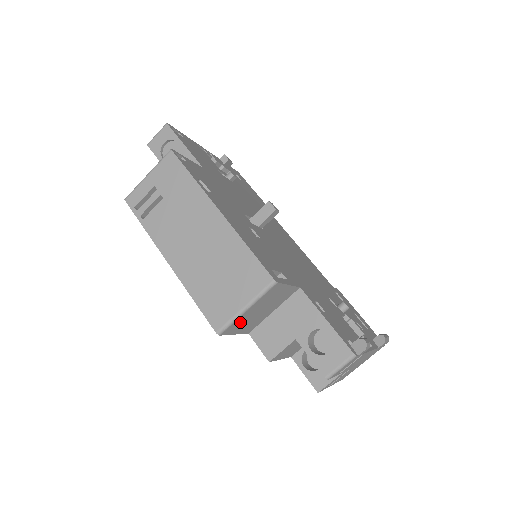
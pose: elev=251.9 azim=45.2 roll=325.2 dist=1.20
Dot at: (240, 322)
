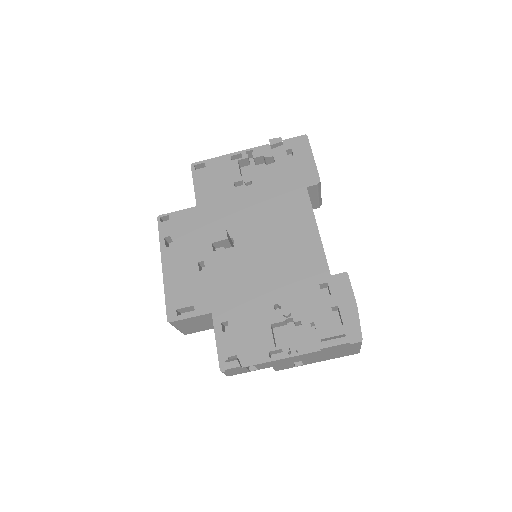
Dot at: (190, 330)
